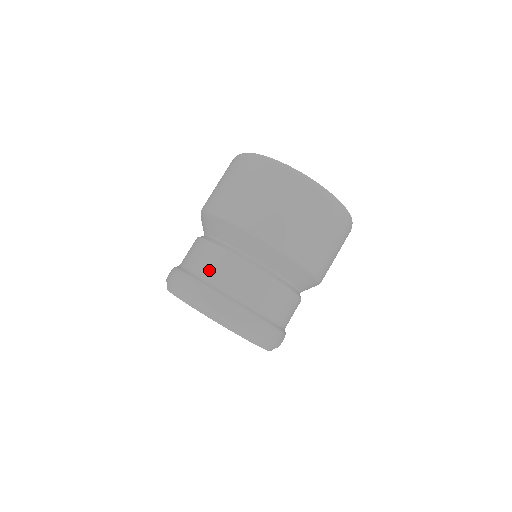
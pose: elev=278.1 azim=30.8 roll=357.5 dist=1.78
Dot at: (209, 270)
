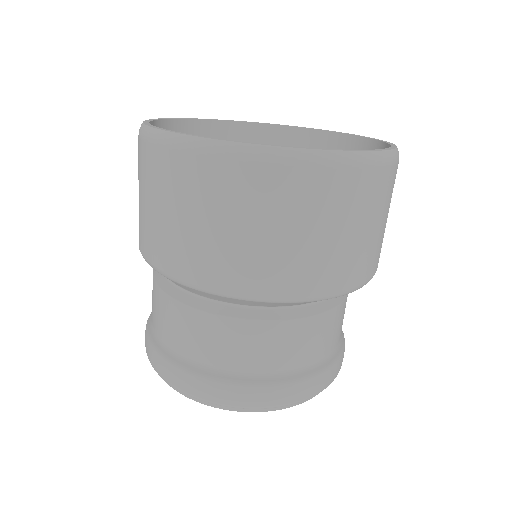
Dot at: (223, 356)
